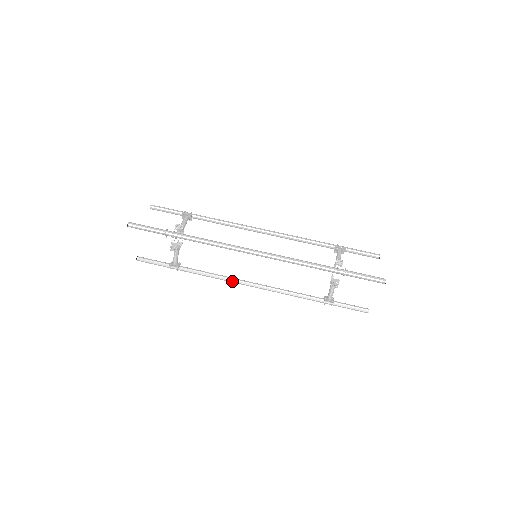
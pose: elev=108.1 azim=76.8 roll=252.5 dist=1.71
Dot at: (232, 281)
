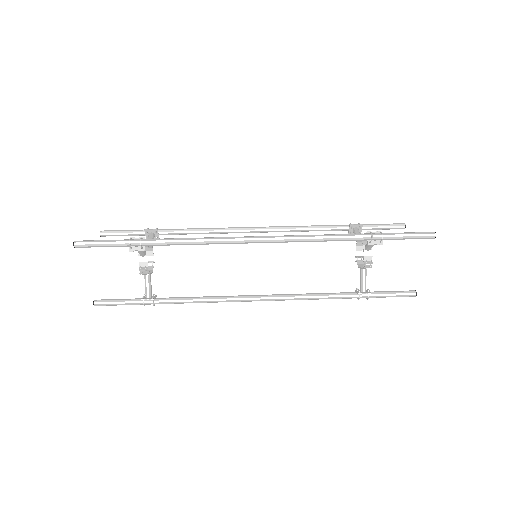
Dot at: (231, 300)
